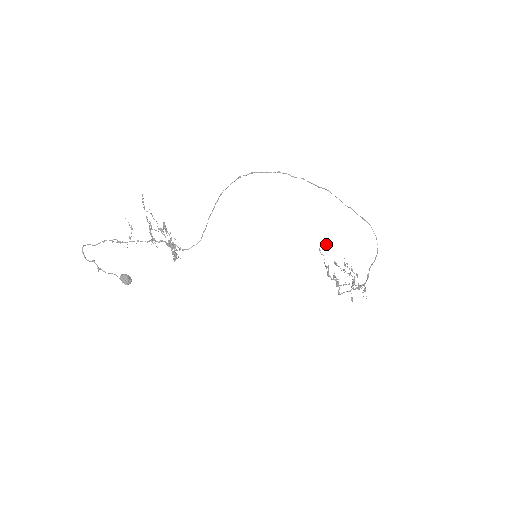
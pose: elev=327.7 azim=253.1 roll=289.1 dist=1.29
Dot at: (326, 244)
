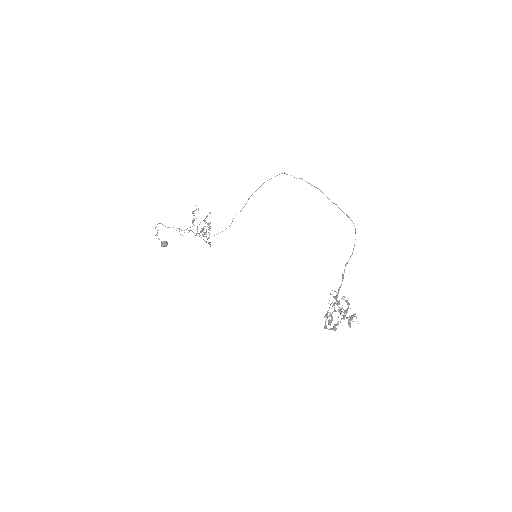
Dot at: occluded
